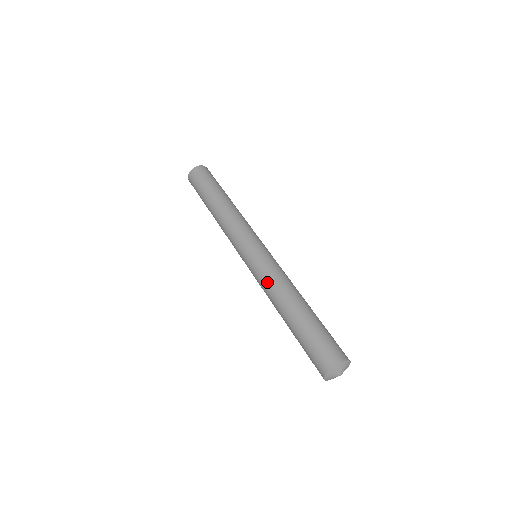
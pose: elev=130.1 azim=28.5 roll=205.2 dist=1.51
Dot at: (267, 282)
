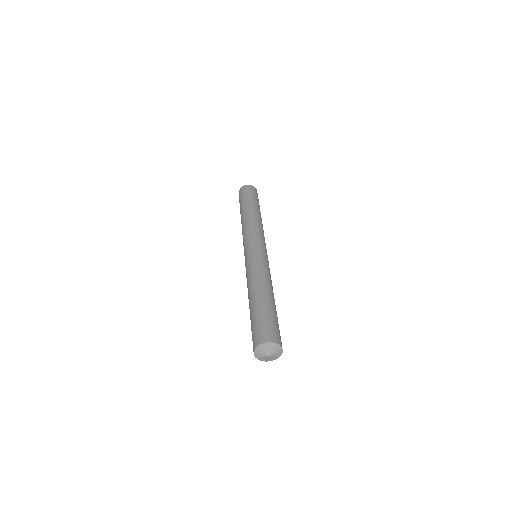
Dot at: (251, 271)
